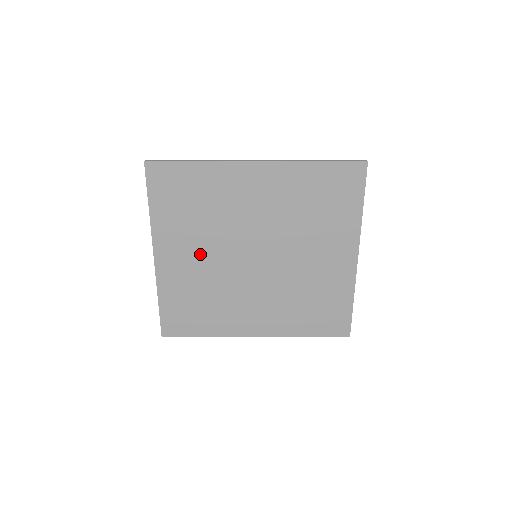
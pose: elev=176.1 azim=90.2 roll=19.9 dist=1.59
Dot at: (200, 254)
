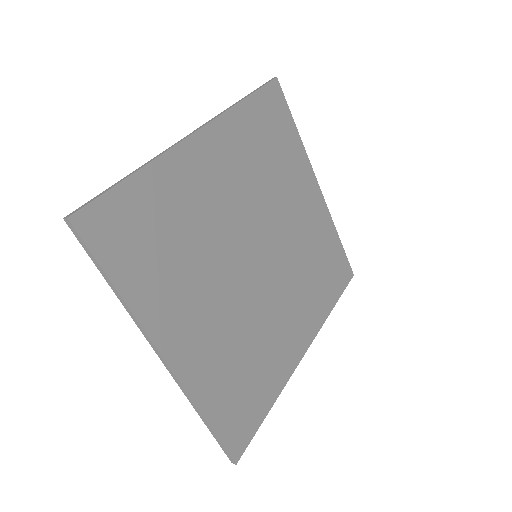
Dot at: (210, 304)
